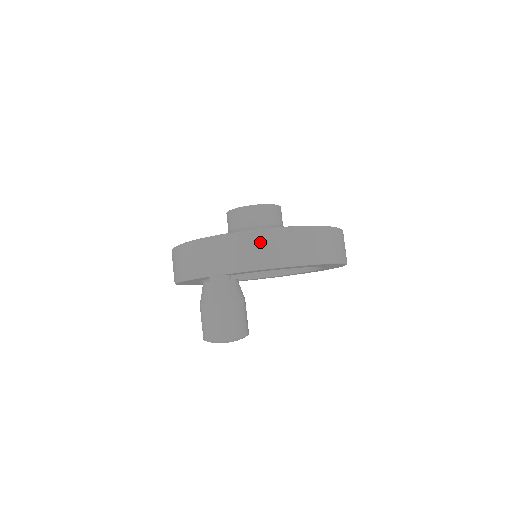
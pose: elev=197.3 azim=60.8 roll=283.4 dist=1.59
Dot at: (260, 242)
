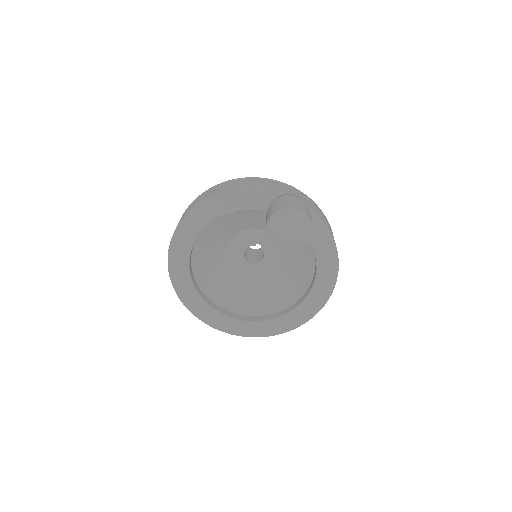
Dot at: (324, 216)
